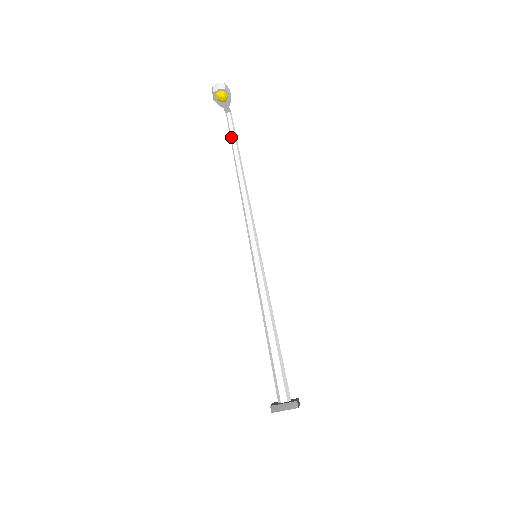
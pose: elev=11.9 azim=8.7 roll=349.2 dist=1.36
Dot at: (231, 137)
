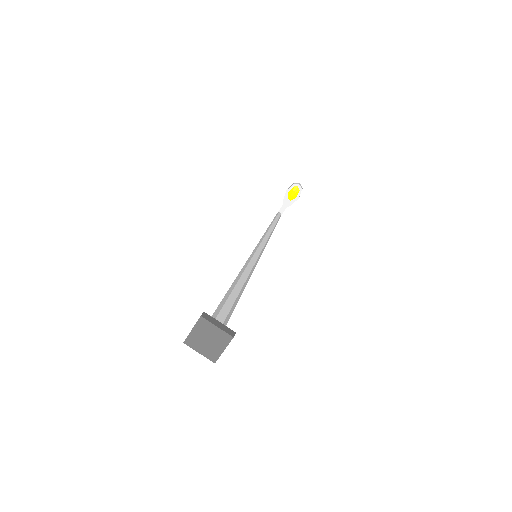
Dot at: (276, 218)
